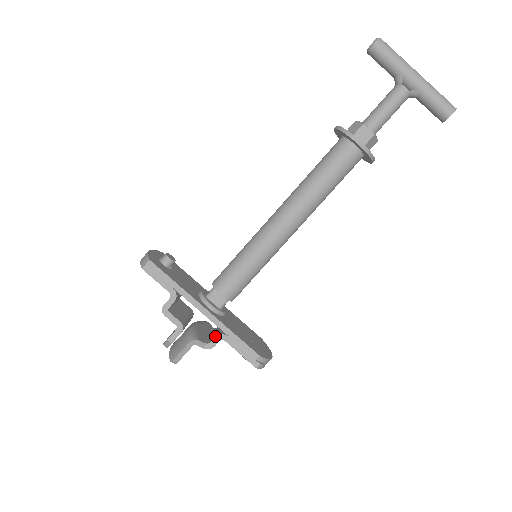
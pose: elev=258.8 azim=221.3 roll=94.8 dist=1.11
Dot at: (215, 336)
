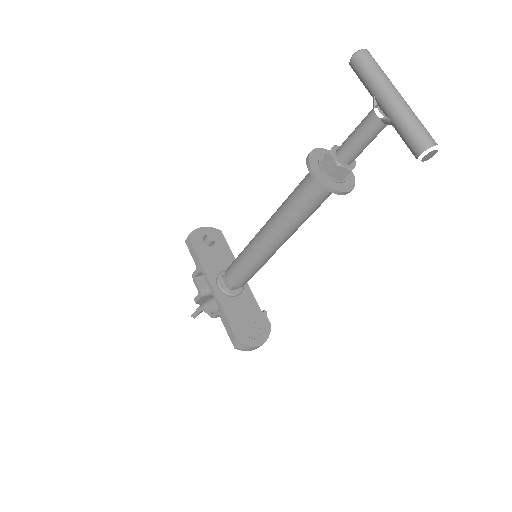
Dot at: (216, 310)
